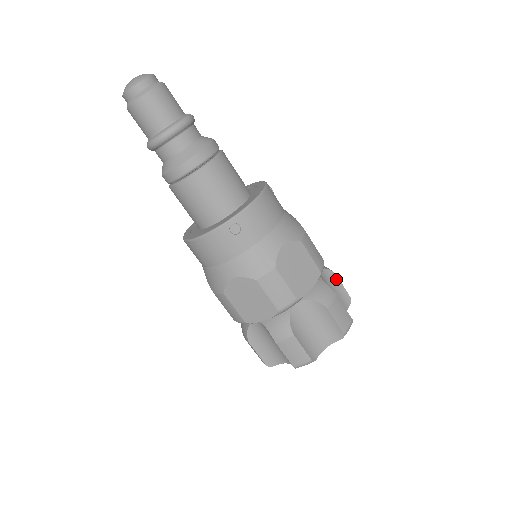
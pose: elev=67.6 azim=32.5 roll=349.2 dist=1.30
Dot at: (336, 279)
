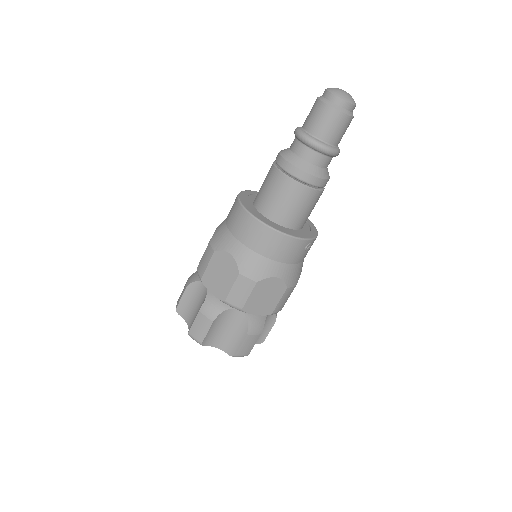
Dot at: occluded
